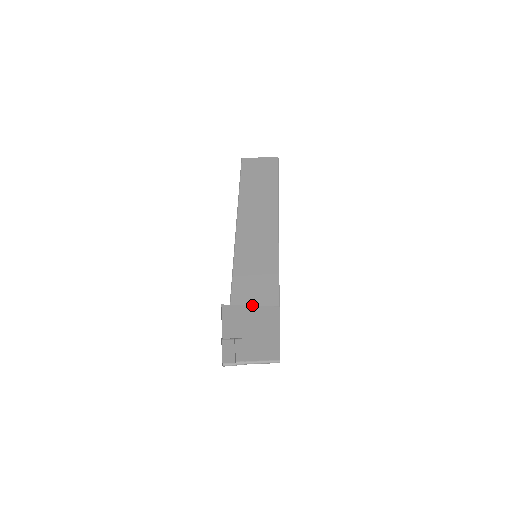
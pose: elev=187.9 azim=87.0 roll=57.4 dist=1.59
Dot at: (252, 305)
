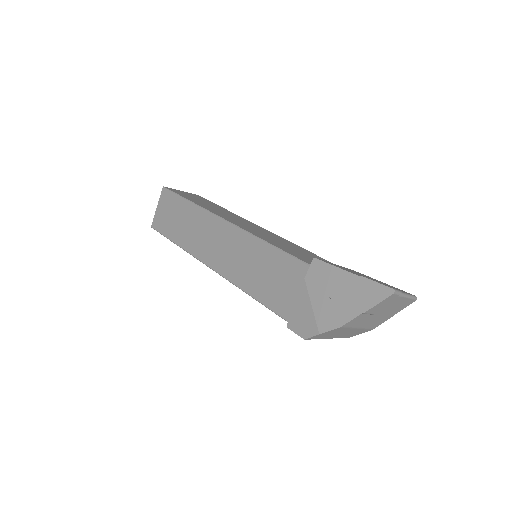
Dot at: occluded
